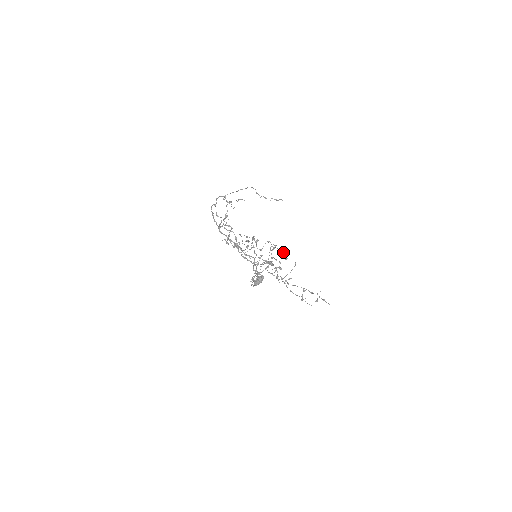
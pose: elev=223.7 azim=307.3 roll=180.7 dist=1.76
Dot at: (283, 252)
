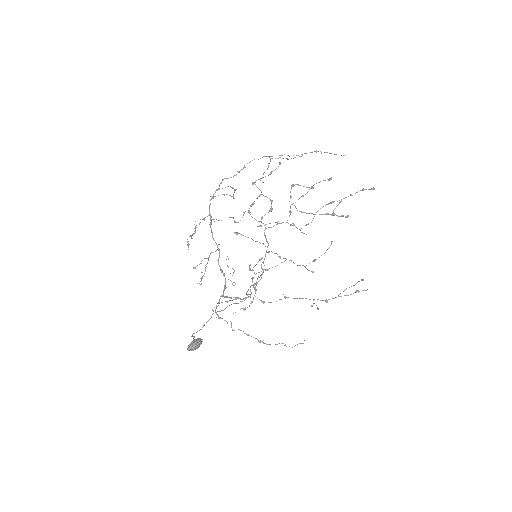
Dot at: occluded
